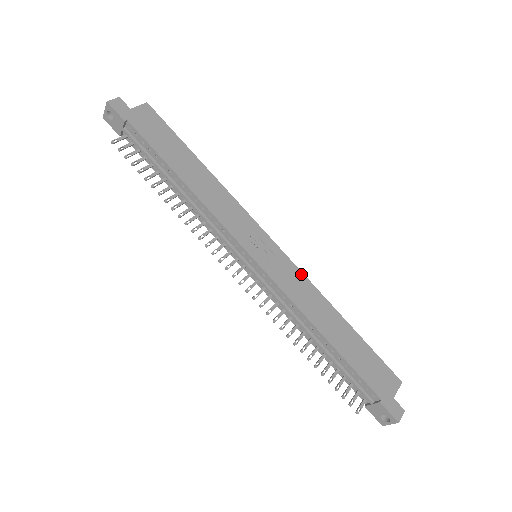
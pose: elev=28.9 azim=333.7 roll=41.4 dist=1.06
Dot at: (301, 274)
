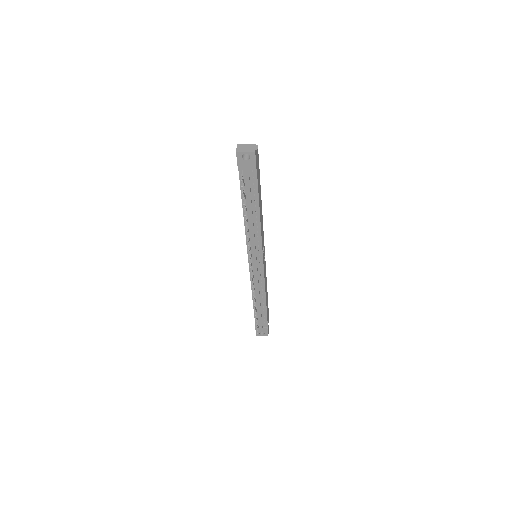
Dot at: occluded
